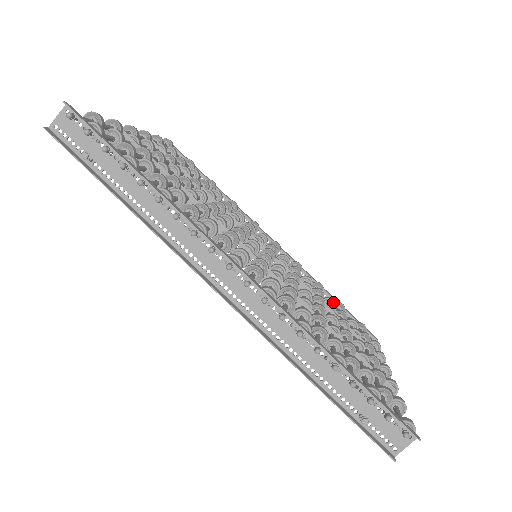
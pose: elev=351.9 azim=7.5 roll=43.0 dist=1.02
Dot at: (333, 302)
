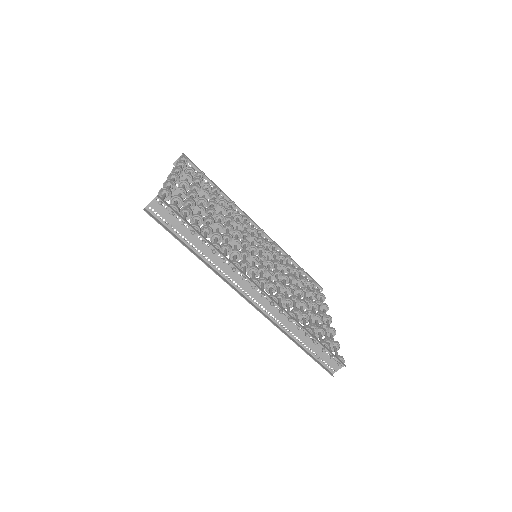
Dot at: (298, 272)
